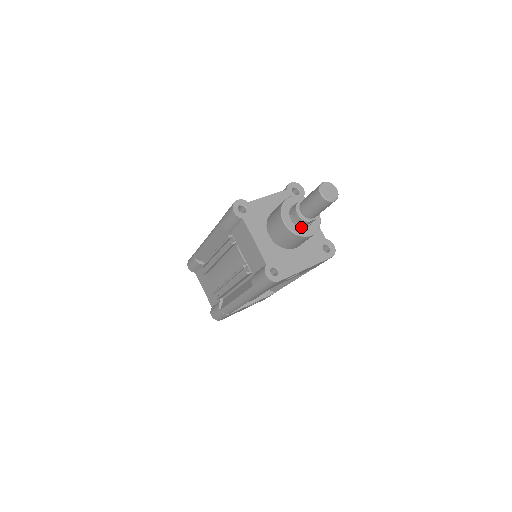
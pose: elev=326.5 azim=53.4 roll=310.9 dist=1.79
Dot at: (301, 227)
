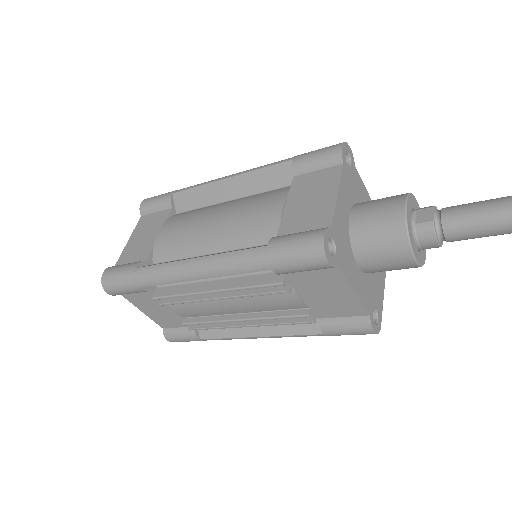
Dot at: occluded
